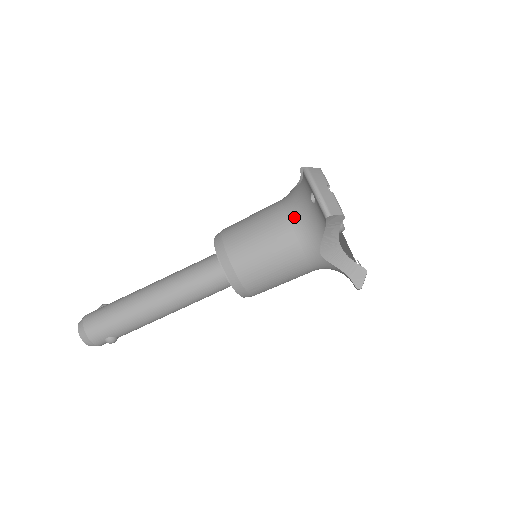
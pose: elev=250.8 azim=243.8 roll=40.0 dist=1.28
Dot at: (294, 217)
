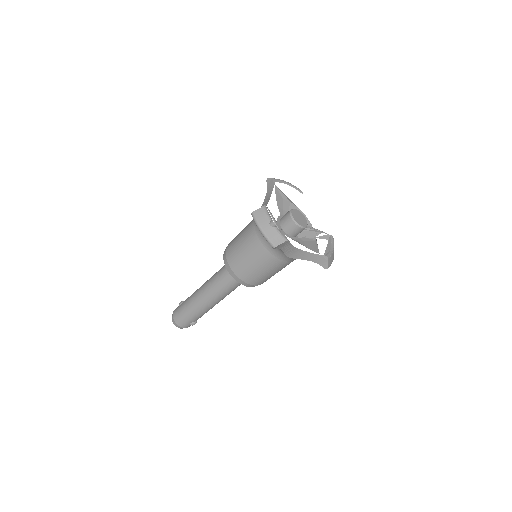
Dot at: (262, 239)
